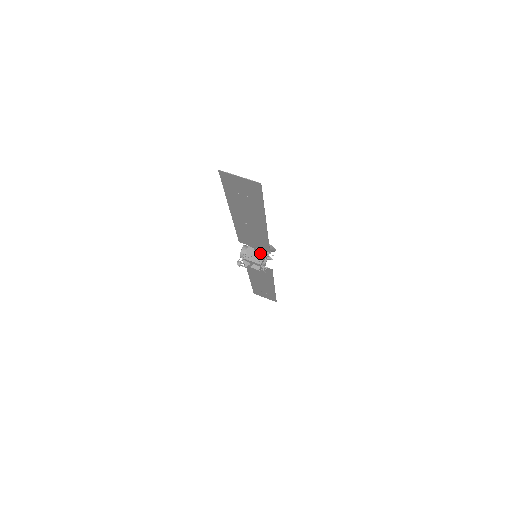
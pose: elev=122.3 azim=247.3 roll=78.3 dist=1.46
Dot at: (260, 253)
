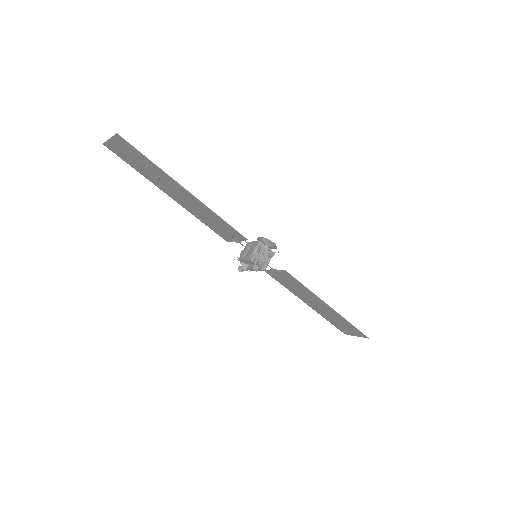
Dot at: (252, 249)
